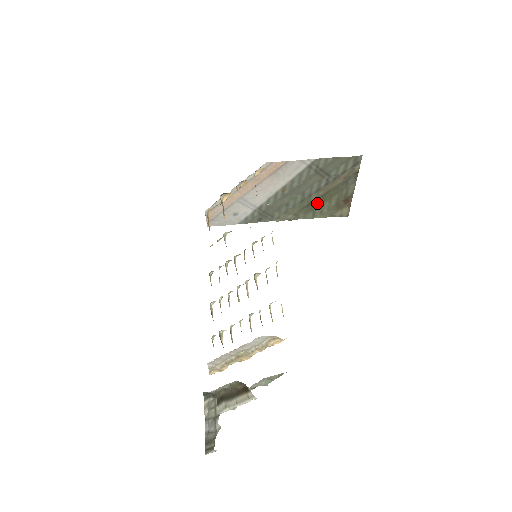
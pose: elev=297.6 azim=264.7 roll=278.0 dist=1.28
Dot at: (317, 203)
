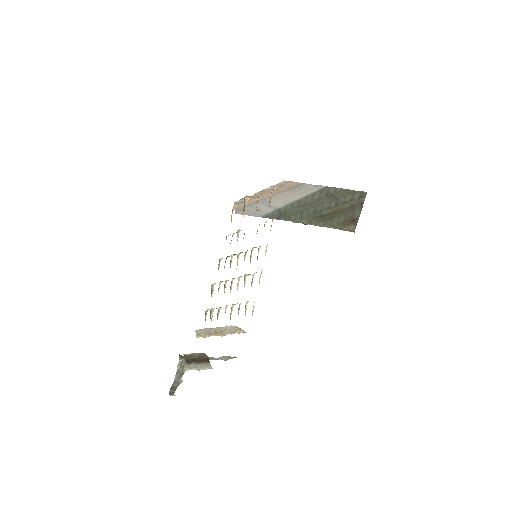
Dot at: (328, 217)
